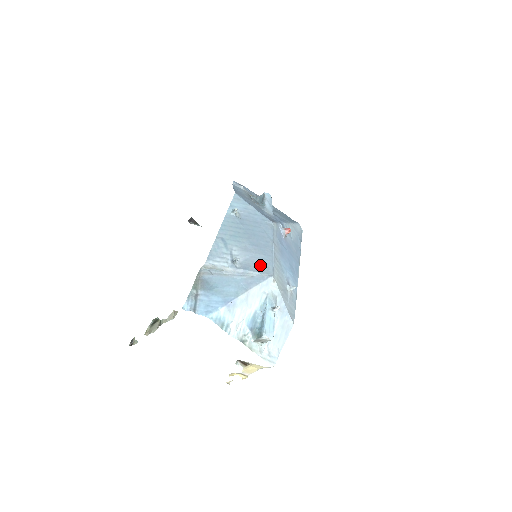
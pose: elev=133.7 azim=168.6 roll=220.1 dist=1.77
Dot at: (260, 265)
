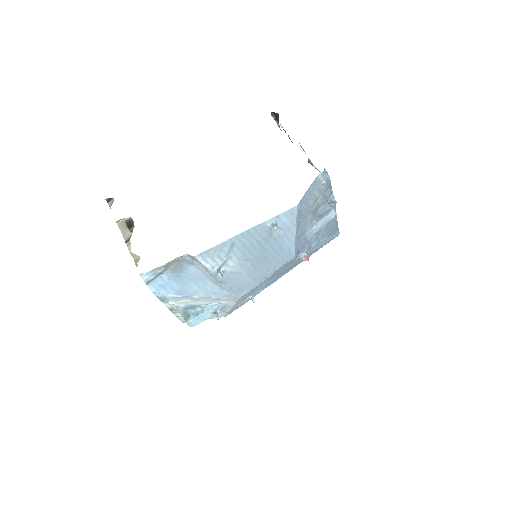
Dot at: (238, 285)
